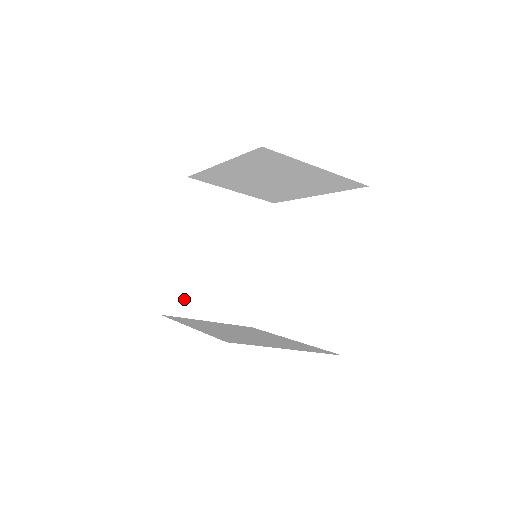
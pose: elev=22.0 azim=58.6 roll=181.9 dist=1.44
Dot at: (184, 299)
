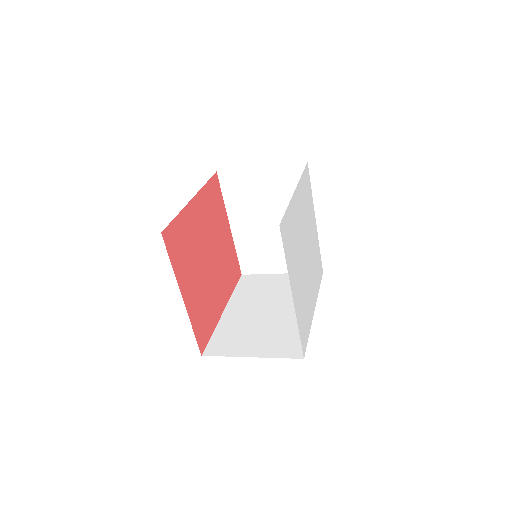
Dot at: (255, 262)
